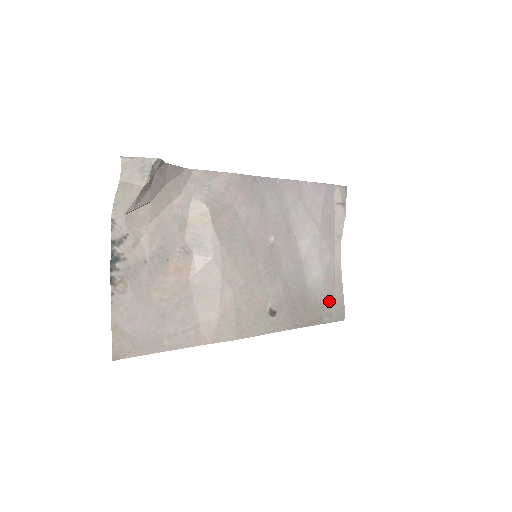
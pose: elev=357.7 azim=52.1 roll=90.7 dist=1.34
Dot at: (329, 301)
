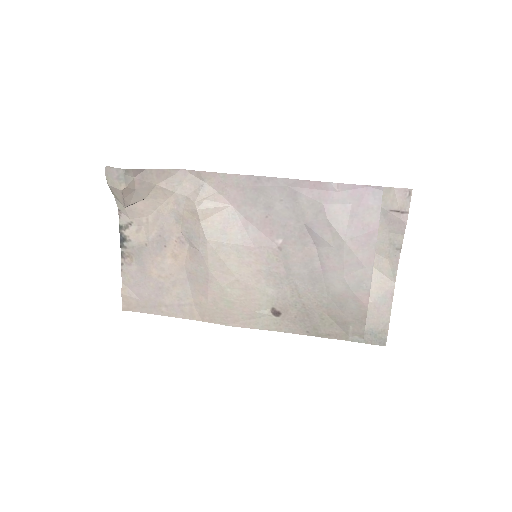
Dot at: (360, 320)
